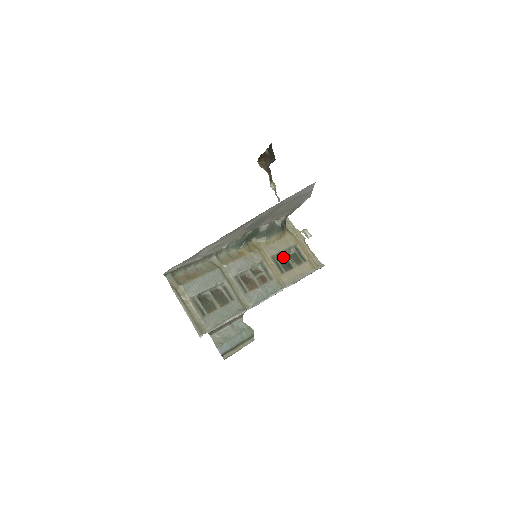
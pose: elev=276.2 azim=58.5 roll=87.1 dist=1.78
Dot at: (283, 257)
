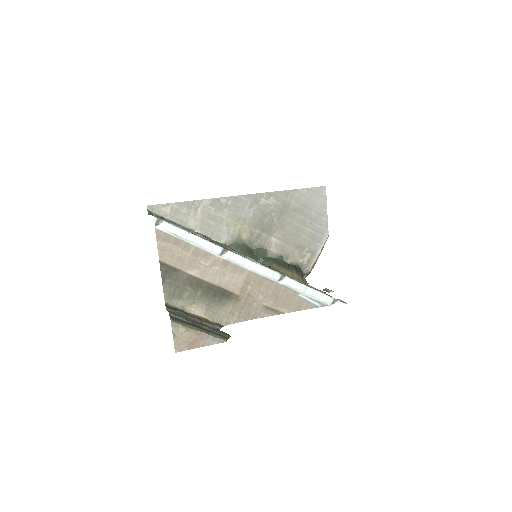
Dot at: occluded
